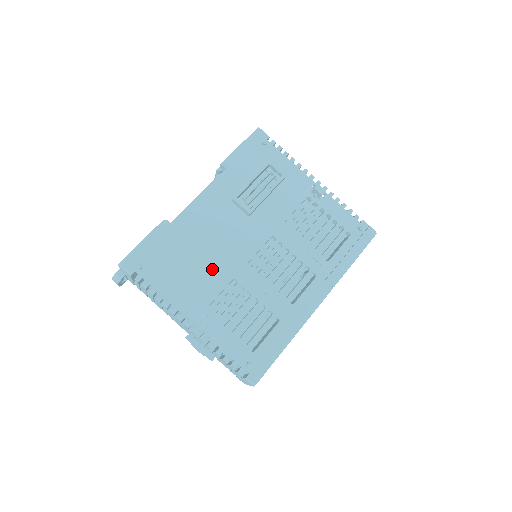
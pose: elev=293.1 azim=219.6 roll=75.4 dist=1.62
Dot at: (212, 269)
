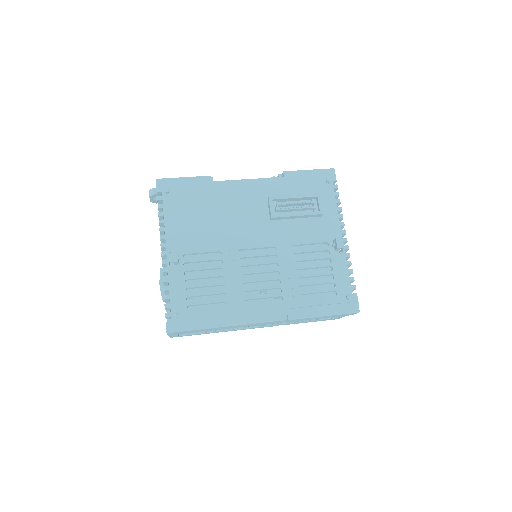
Dot at: (212, 232)
